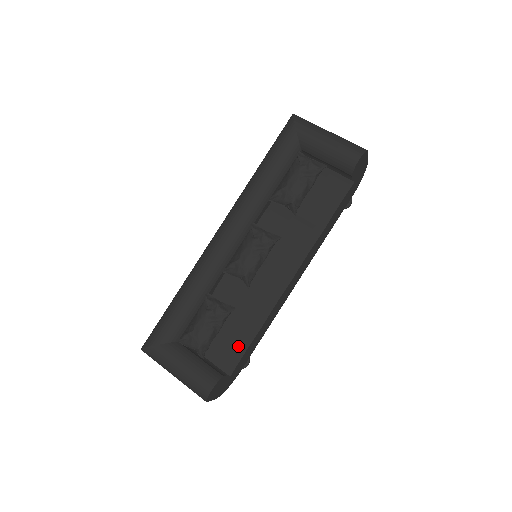
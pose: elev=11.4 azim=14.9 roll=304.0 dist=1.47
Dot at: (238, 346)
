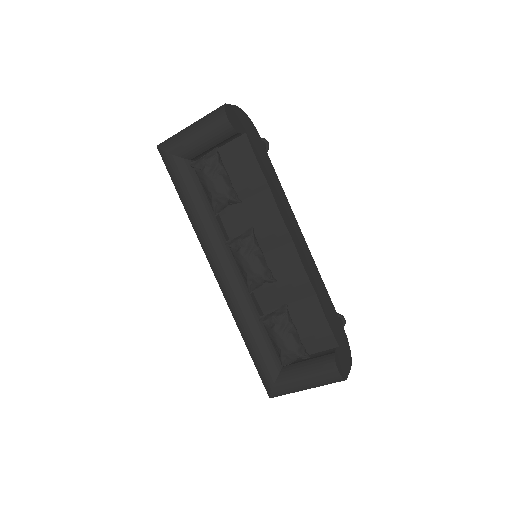
Dot at: (319, 323)
